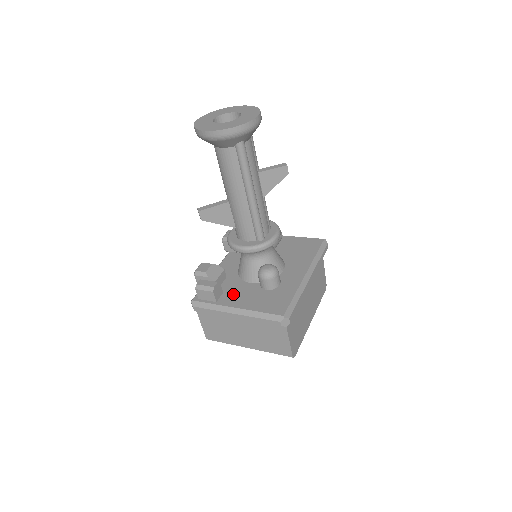
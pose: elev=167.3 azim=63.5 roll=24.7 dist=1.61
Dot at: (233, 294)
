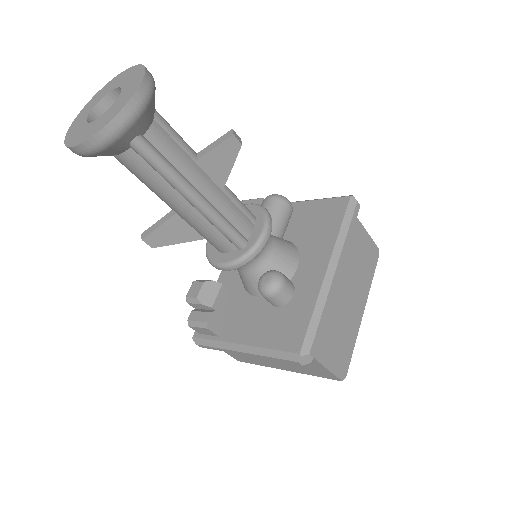
Dot at: (237, 320)
